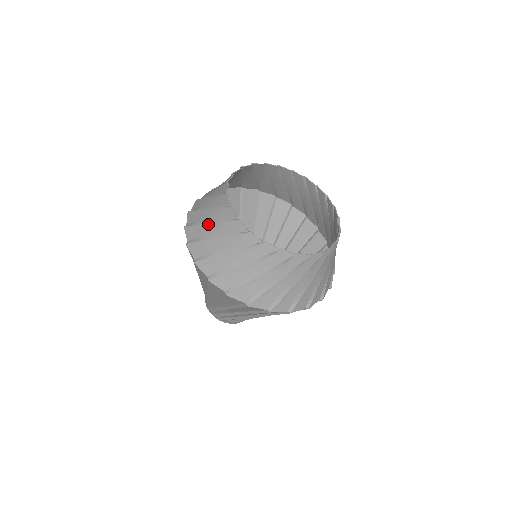
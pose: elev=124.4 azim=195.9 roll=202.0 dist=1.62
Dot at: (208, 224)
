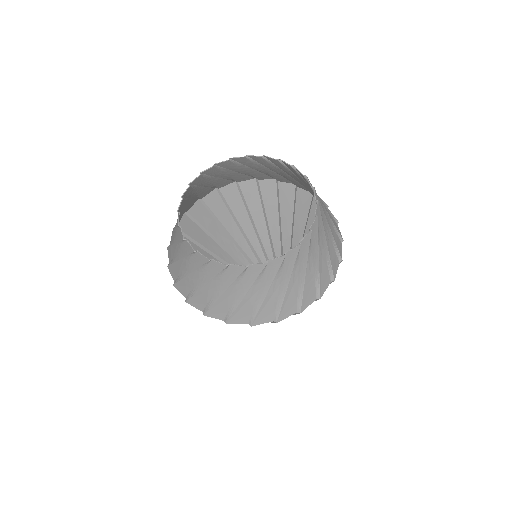
Dot at: (179, 261)
